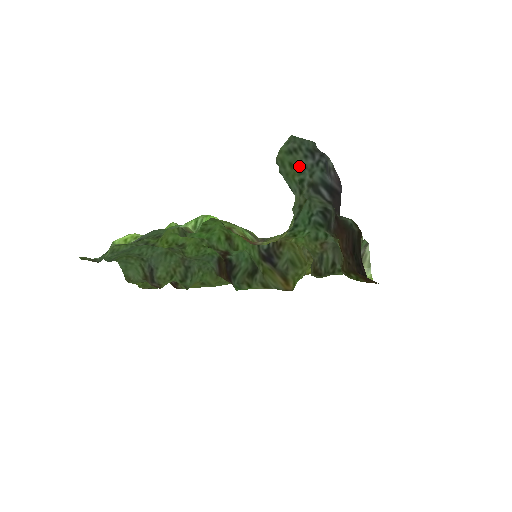
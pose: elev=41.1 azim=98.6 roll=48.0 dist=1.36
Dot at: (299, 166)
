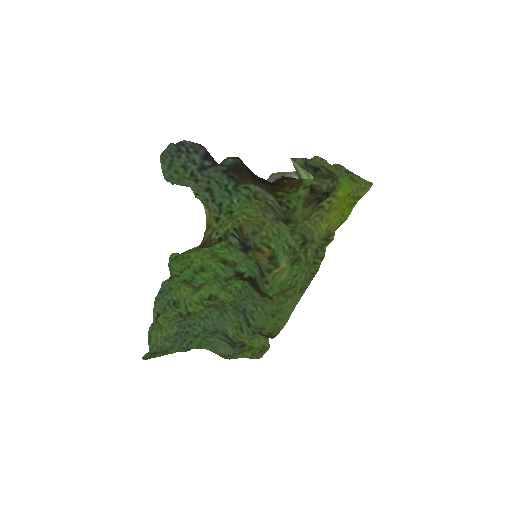
Dot at: (181, 167)
